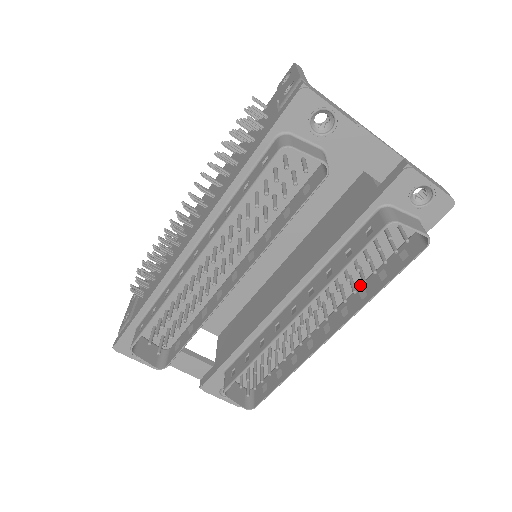
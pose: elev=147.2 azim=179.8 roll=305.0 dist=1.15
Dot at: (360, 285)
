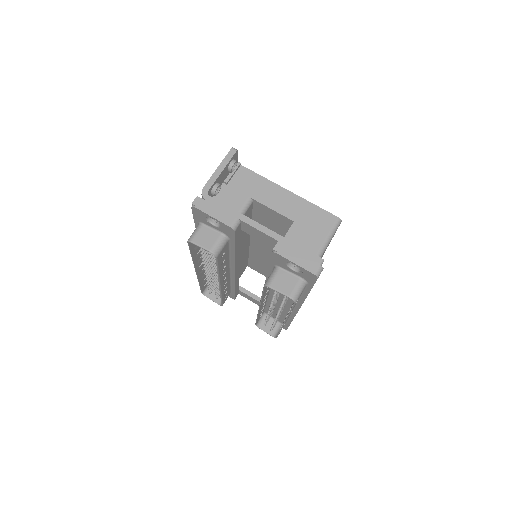
Dot at: occluded
